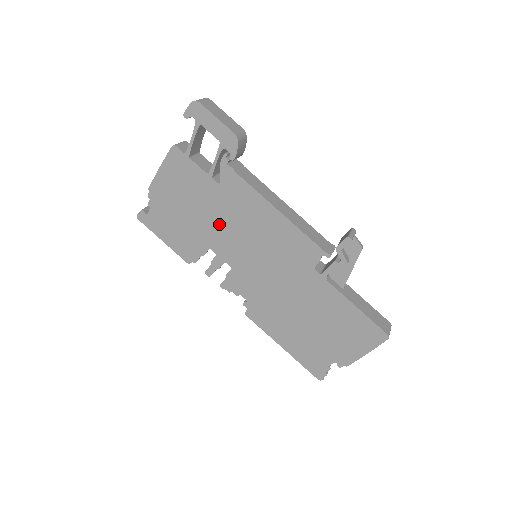
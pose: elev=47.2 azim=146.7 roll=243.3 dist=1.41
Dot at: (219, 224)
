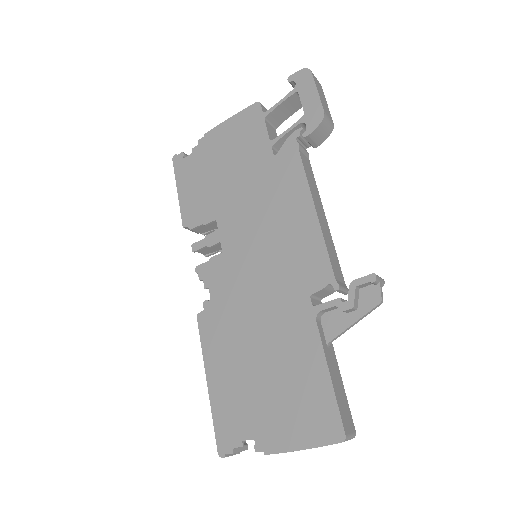
Dot at: (244, 197)
